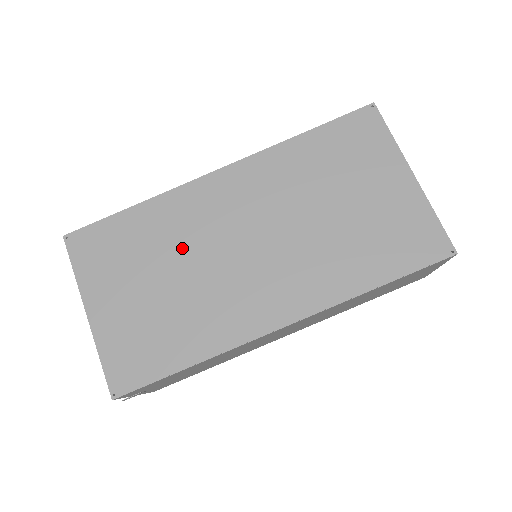
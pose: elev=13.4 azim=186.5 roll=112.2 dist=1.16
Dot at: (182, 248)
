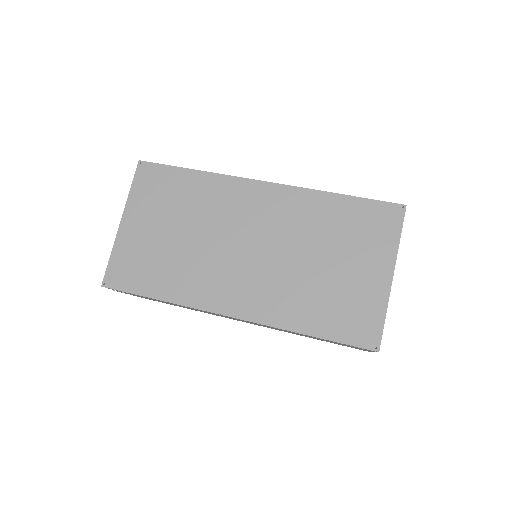
Dot at: (205, 220)
